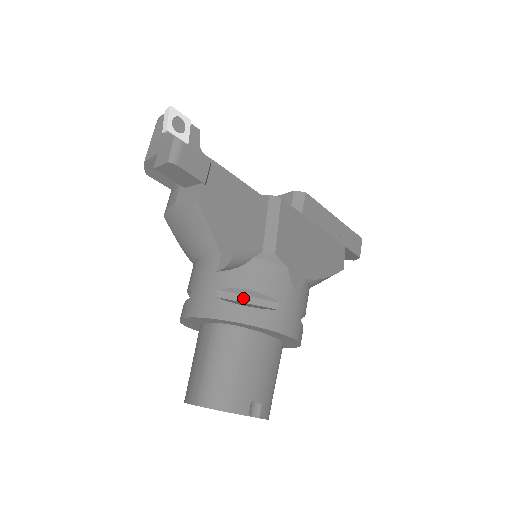
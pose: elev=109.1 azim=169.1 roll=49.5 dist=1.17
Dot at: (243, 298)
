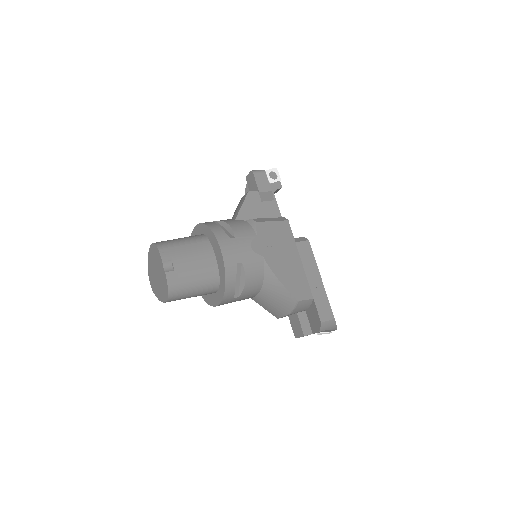
Dot at: (222, 228)
